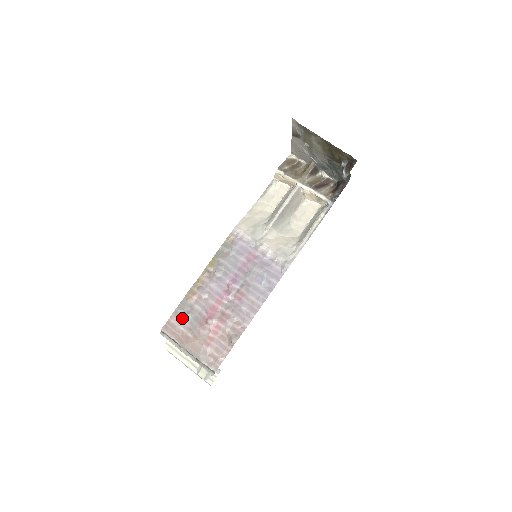
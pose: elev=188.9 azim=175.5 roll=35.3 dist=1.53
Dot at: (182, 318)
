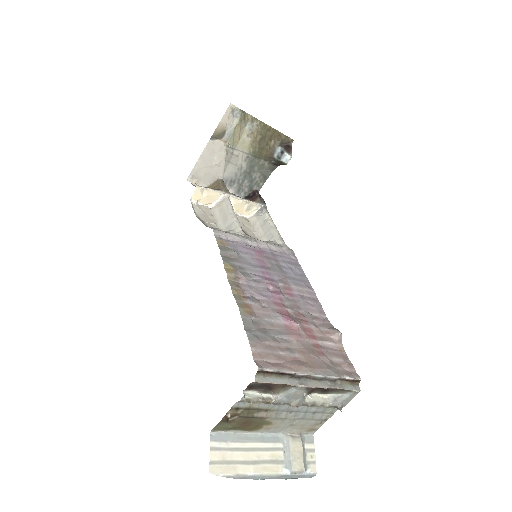
Dot at: (265, 340)
